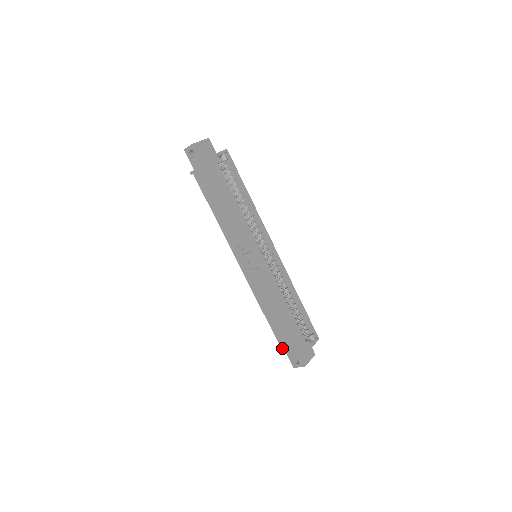
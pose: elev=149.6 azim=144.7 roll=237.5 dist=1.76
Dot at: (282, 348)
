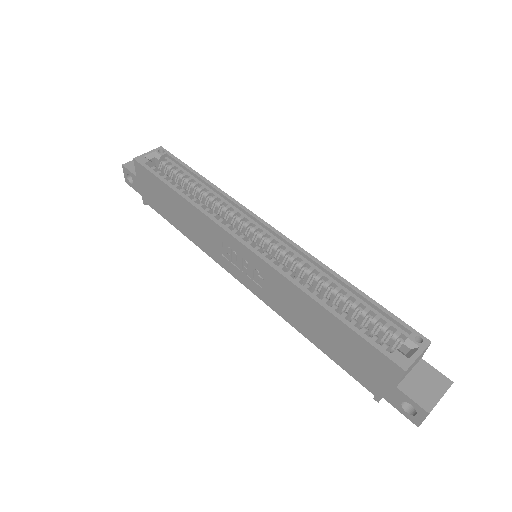
Dot at: (375, 394)
